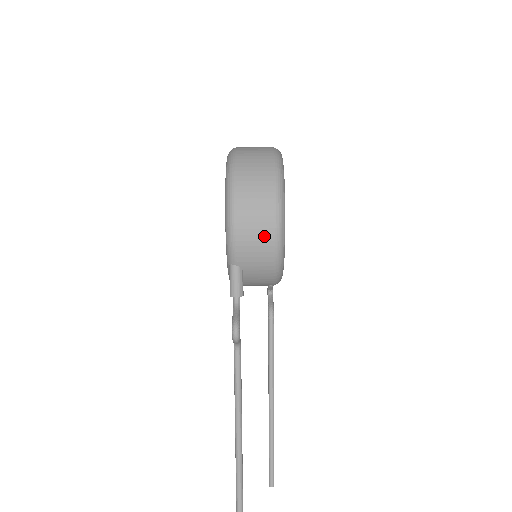
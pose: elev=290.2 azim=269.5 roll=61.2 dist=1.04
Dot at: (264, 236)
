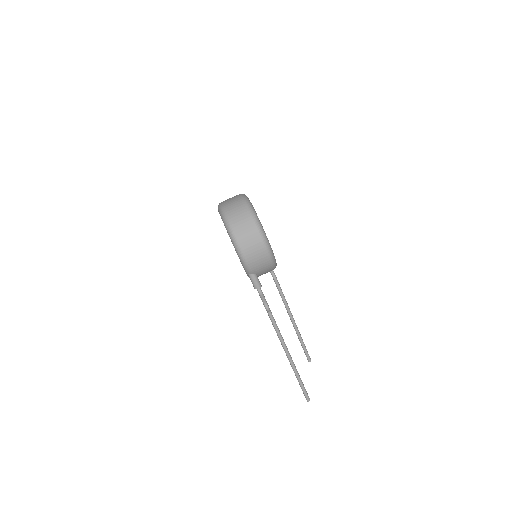
Dot at: (262, 256)
